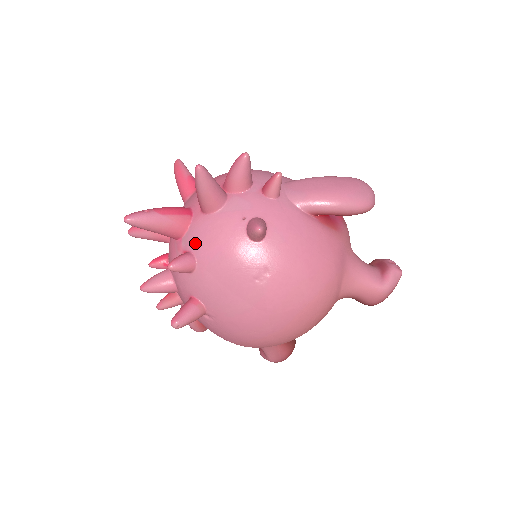
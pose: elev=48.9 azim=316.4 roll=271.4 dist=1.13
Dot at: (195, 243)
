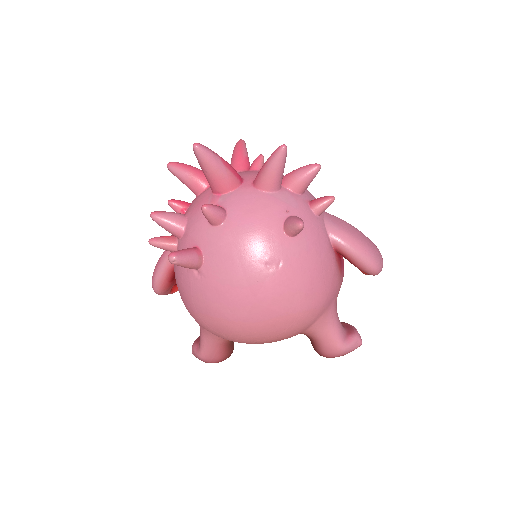
Dot at: (234, 204)
